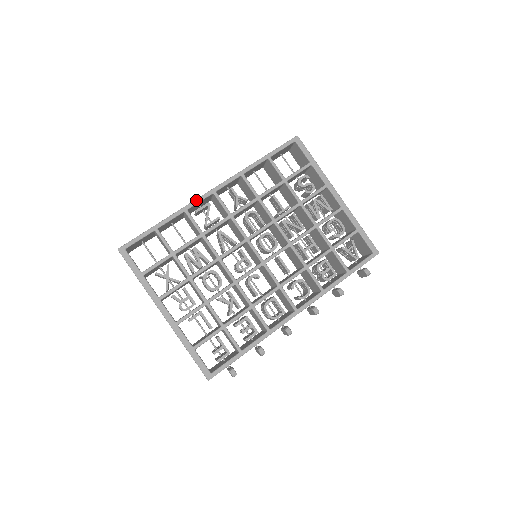
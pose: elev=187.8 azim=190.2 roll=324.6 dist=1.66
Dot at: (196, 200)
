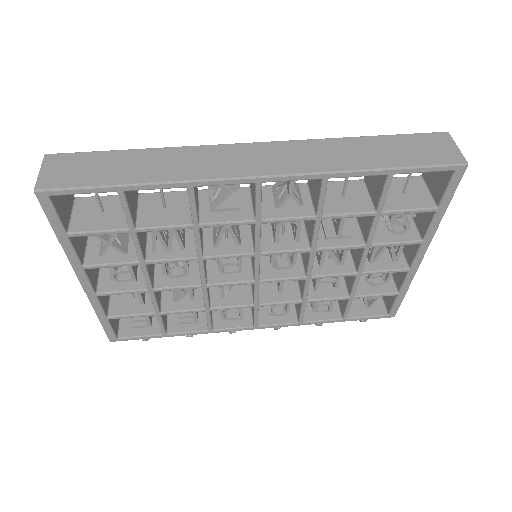
Dot at: (219, 181)
